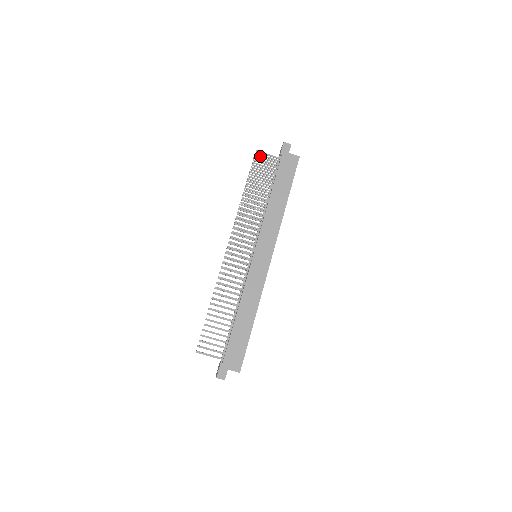
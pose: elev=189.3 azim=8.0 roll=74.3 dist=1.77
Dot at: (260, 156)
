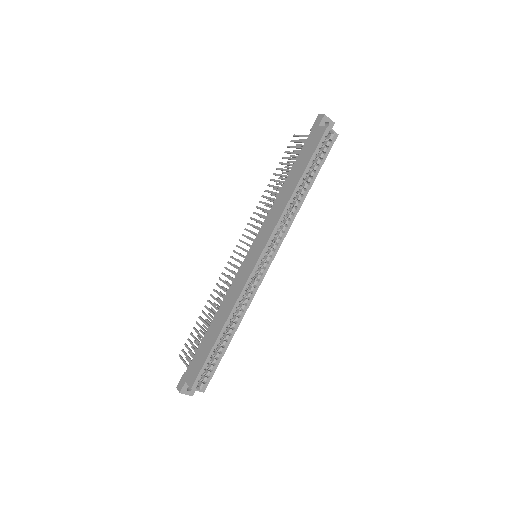
Dot at: (294, 140)
